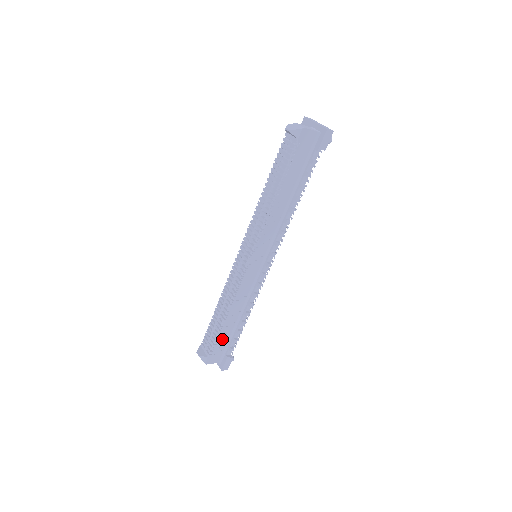
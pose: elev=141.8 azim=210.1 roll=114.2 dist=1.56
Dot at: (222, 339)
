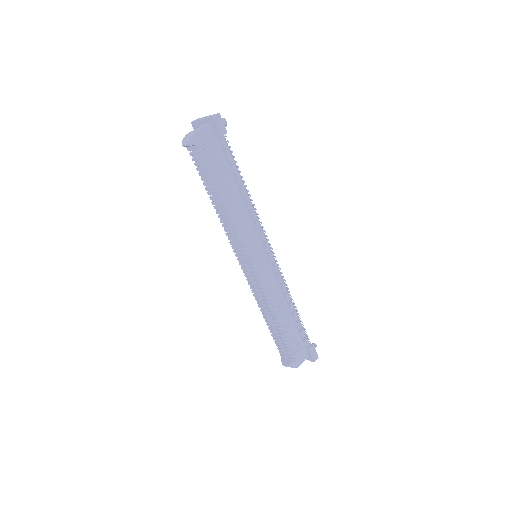
Dot at: (291, 339)
